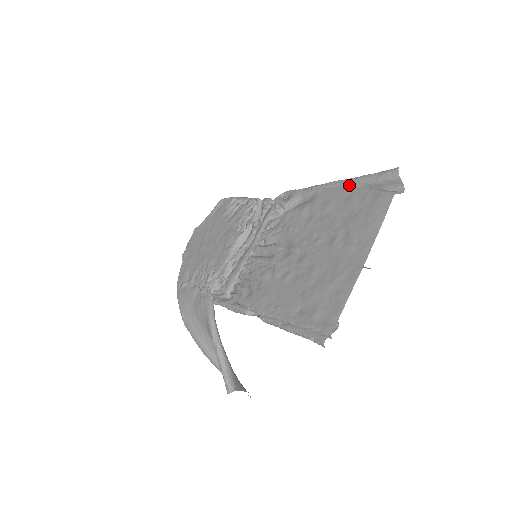
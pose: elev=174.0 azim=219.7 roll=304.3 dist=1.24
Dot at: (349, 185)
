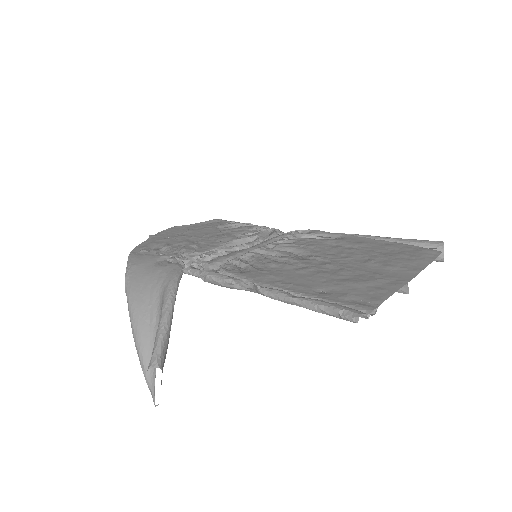
Dot at: (385, 240)
